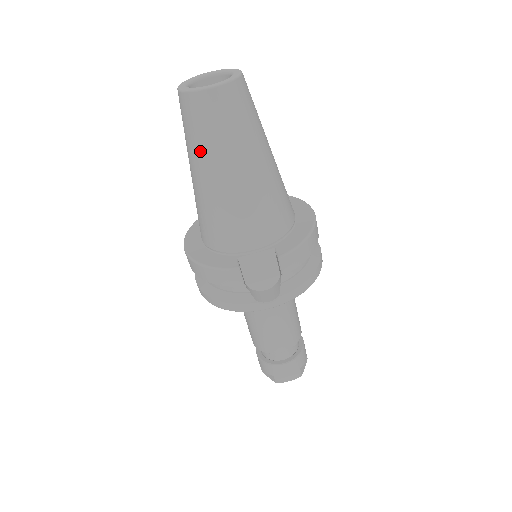
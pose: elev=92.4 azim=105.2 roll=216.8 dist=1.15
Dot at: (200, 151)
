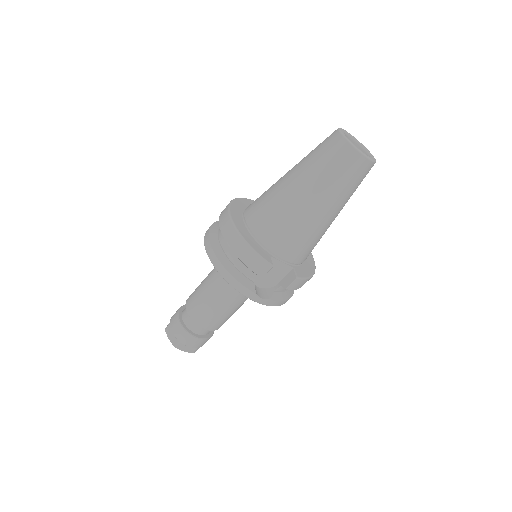
Dot at: (320, 179)
